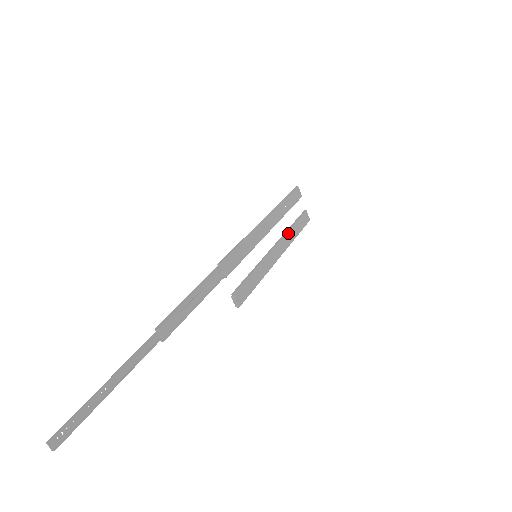
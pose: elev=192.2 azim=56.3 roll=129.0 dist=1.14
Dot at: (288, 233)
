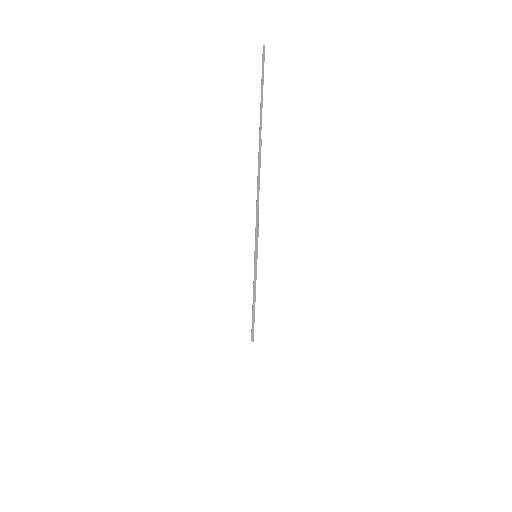
Dot at: occluded
